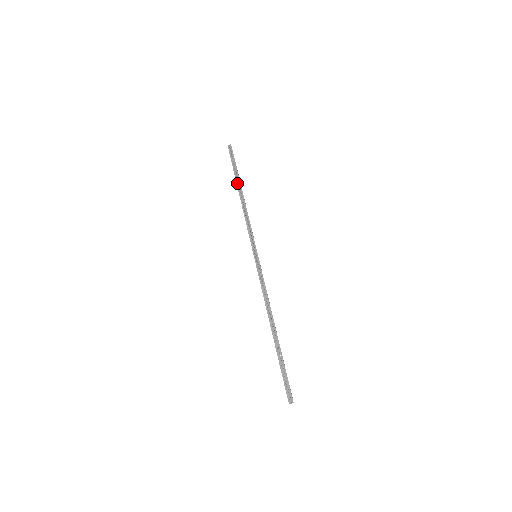
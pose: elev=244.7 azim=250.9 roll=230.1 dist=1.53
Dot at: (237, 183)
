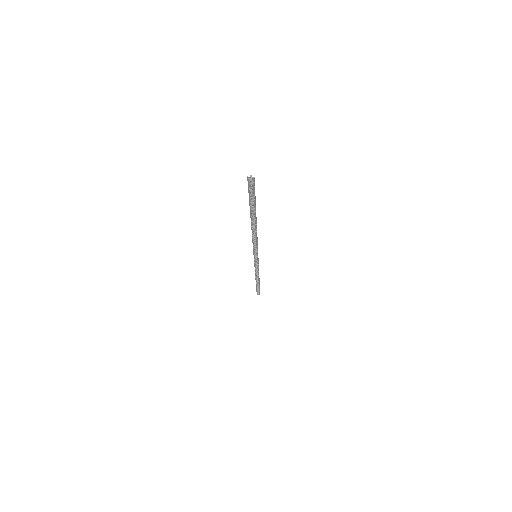
Dot at: (256, 282)
